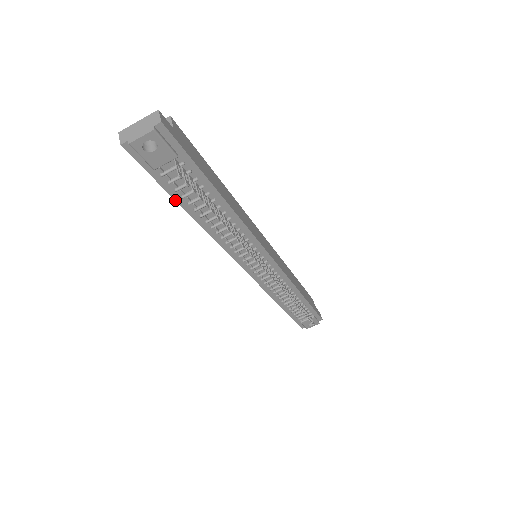
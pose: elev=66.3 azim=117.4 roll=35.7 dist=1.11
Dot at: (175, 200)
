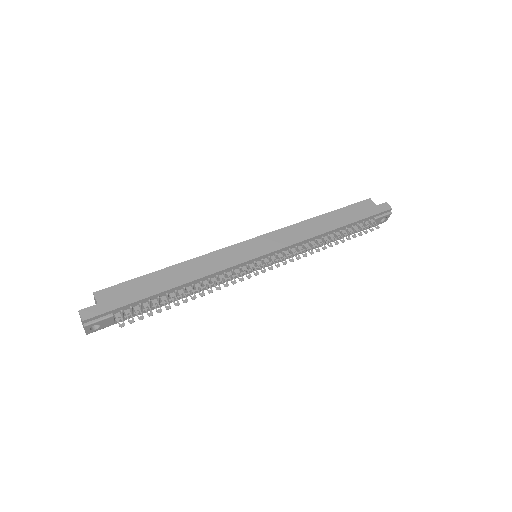
Dot at: occluded
